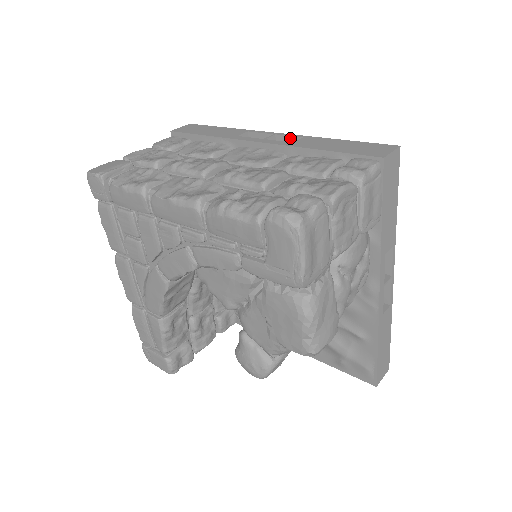
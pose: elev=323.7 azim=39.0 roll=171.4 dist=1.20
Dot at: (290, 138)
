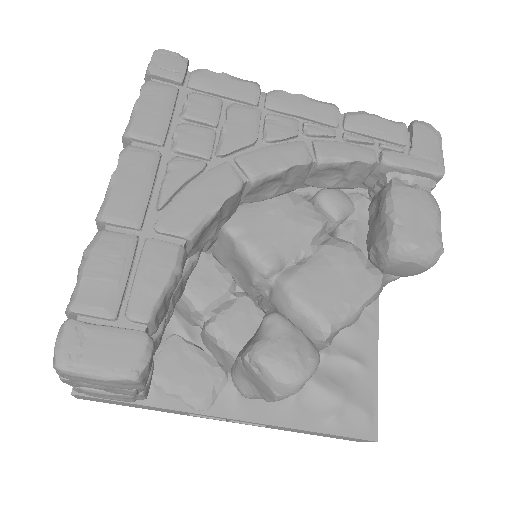
Dot at: occluded
